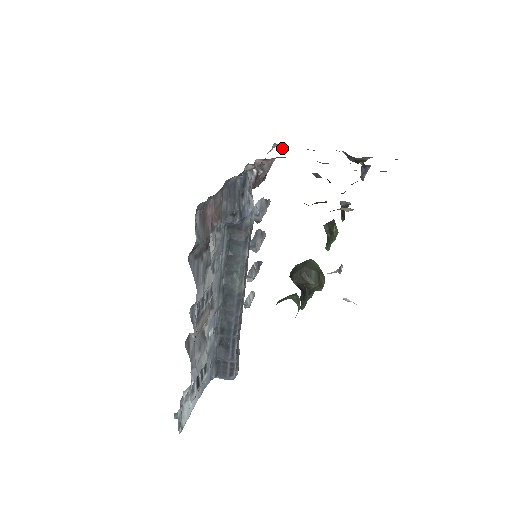
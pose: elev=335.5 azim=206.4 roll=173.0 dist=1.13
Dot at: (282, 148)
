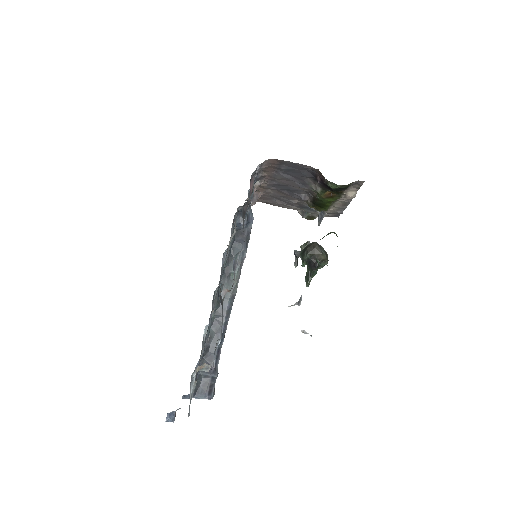
Dot at: occluded
